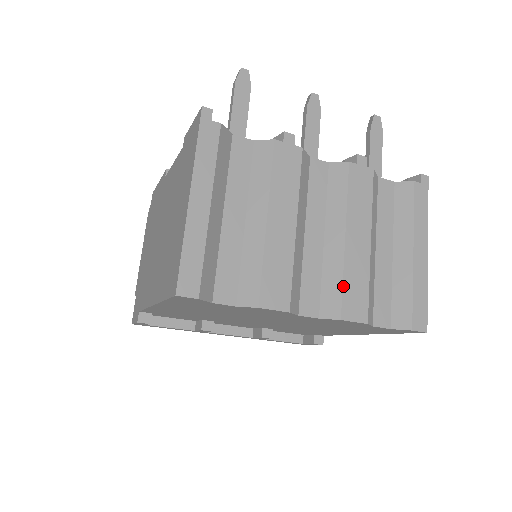
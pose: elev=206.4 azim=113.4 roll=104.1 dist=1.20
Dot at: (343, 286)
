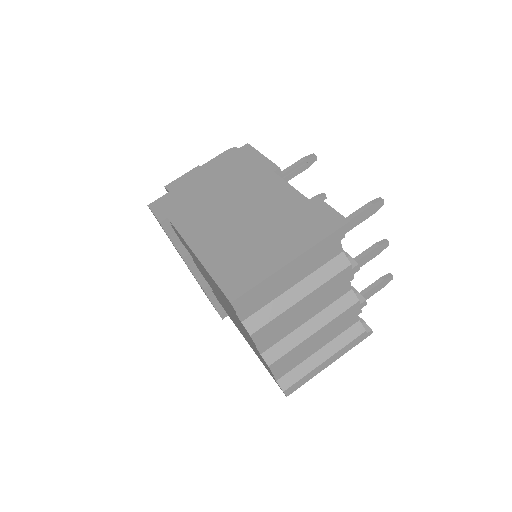
Dot at: (287, 353)
